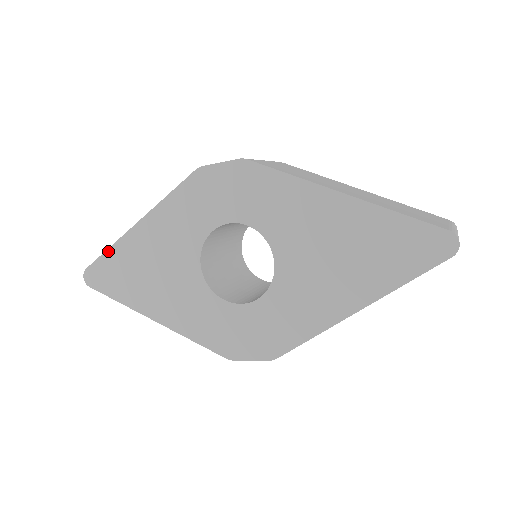
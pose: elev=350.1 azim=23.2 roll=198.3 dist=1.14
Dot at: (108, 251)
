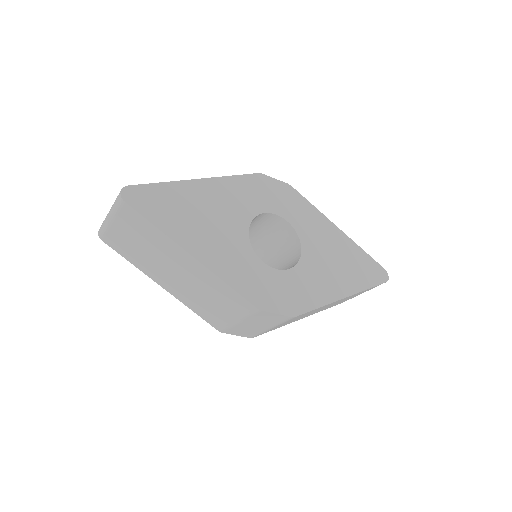
Dot at: (162, 184)
